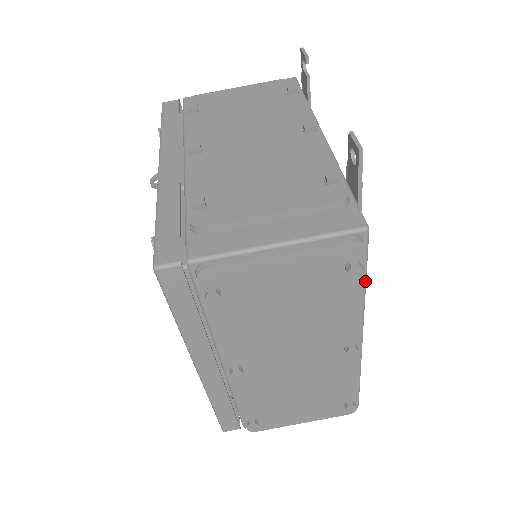
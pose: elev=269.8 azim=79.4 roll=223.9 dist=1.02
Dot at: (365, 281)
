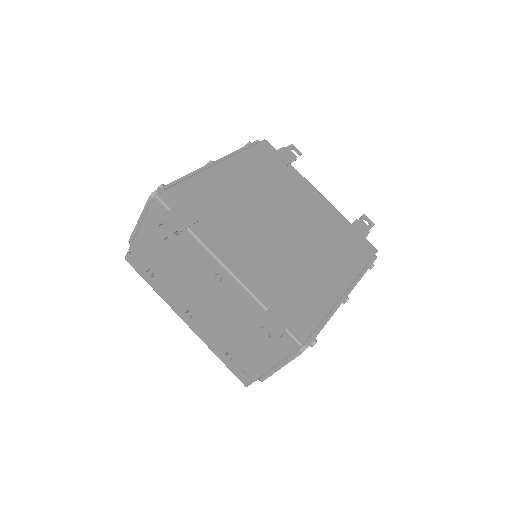
Dot at: (322, 322)
